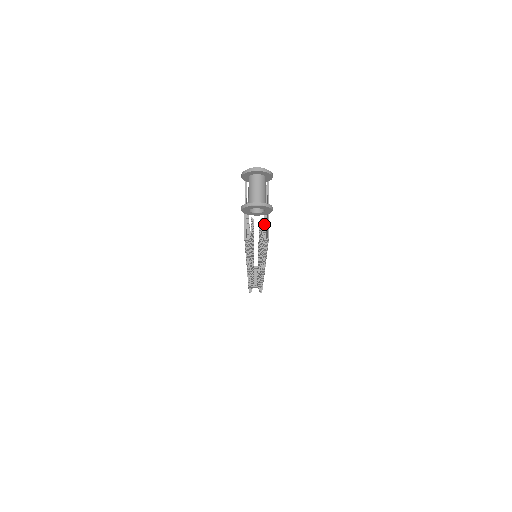
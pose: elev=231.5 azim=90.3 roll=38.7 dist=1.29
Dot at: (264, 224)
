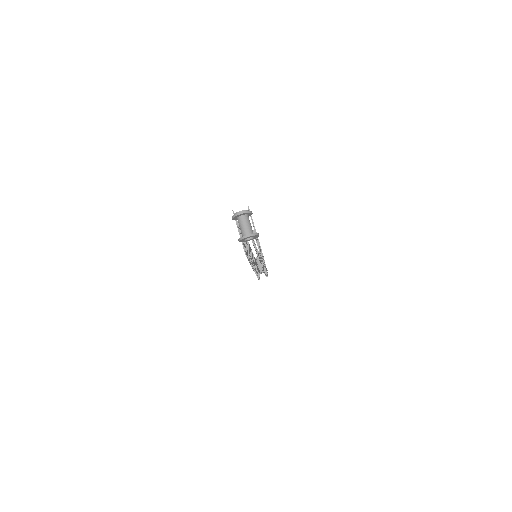
Dot at: occluded
